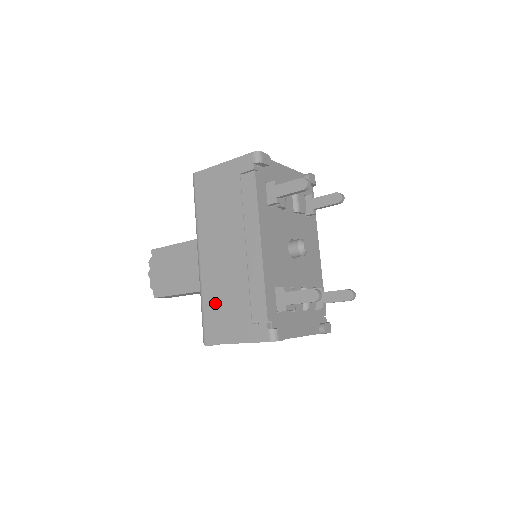
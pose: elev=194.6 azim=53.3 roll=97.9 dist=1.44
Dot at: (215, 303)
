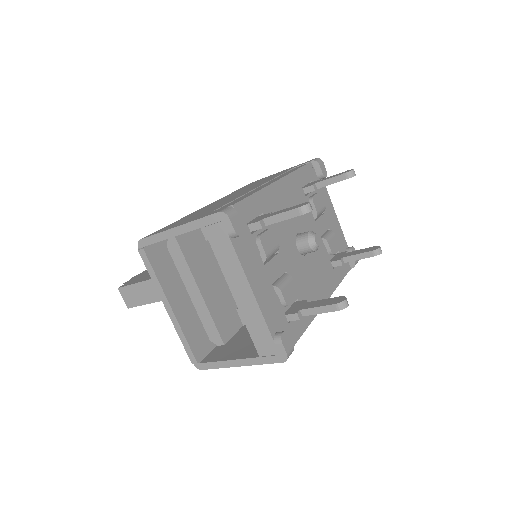
Dot at: (188, 217)
